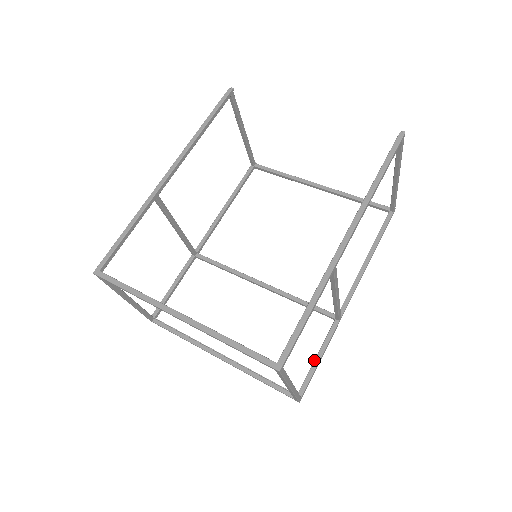
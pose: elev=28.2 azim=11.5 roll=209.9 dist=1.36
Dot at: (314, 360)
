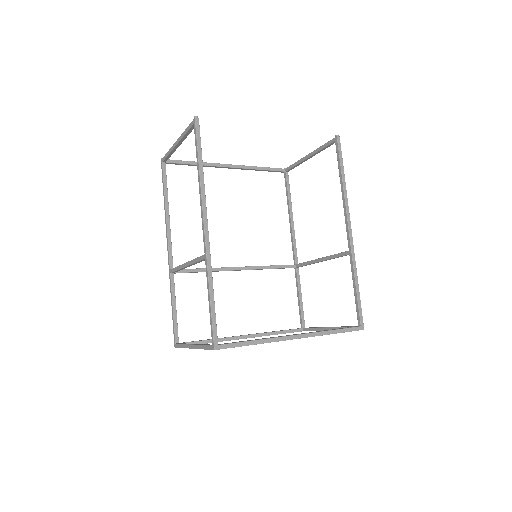
Dot at: (300, 301)
